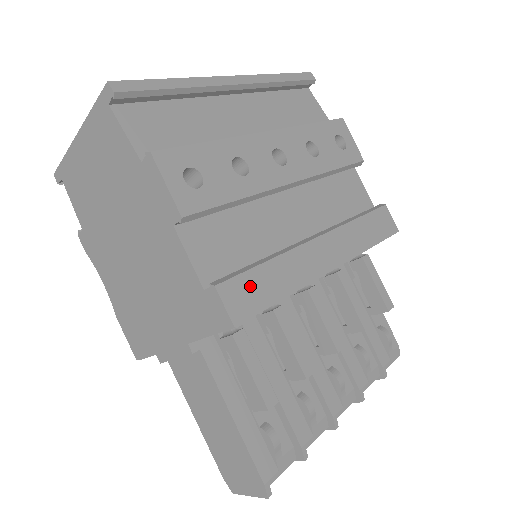
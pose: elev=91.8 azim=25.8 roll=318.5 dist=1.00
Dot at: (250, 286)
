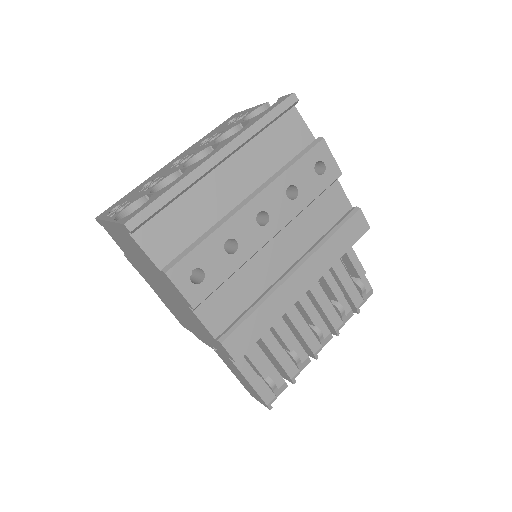
Dot at: (244, 332)
